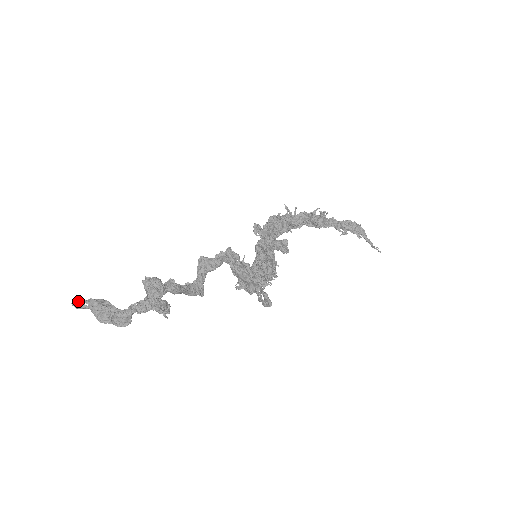
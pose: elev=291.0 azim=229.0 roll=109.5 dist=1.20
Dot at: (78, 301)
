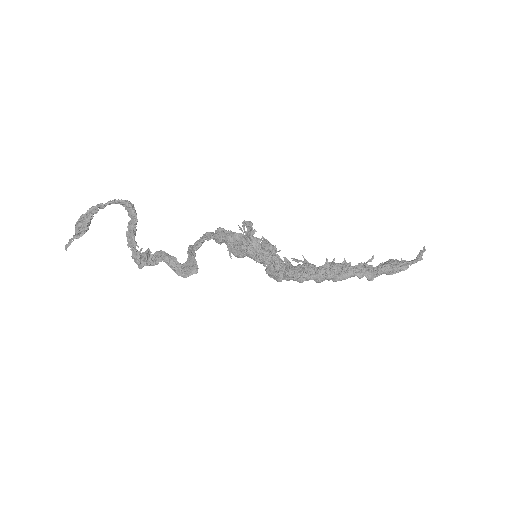
Dot at: (69, 239)
